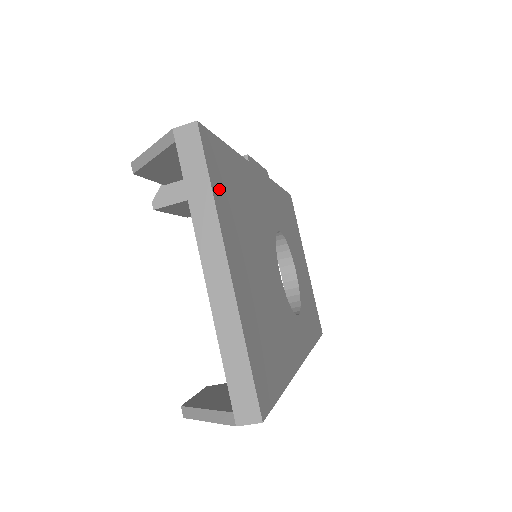
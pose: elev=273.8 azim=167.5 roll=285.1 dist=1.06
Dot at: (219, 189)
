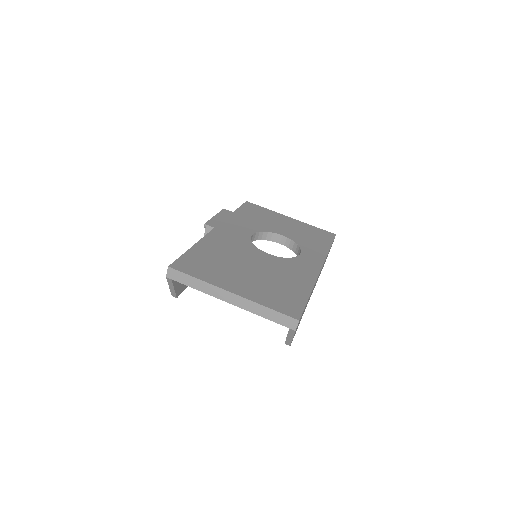
Dot at: (201, 273)
